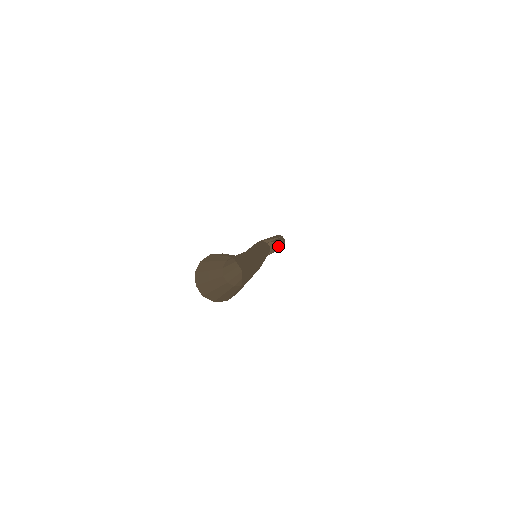
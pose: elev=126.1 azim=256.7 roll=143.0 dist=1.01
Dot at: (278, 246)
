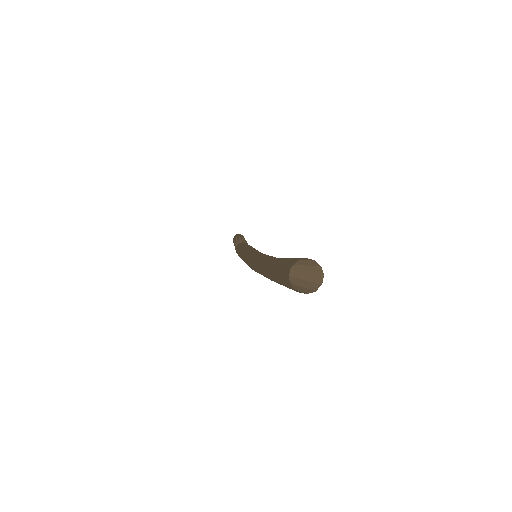
Dot at: occluded
